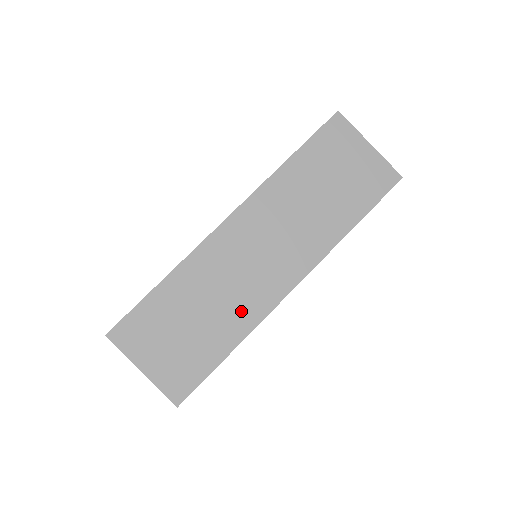
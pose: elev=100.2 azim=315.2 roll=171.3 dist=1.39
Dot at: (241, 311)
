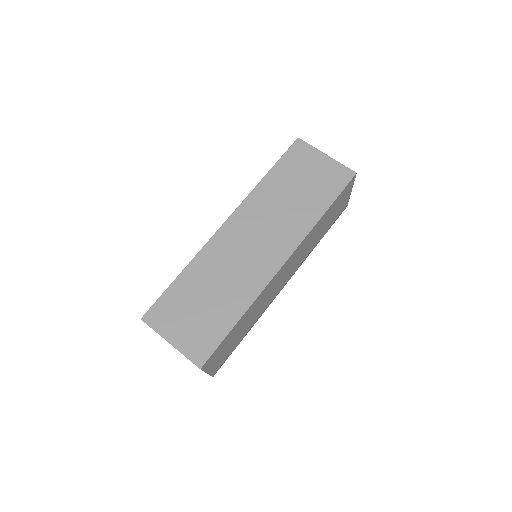
Dot at: (243, 288)
